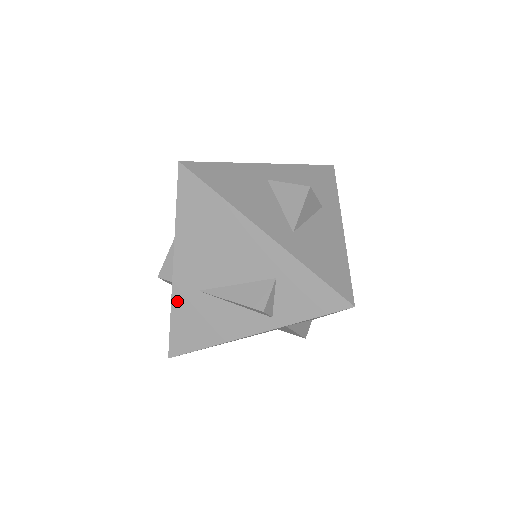
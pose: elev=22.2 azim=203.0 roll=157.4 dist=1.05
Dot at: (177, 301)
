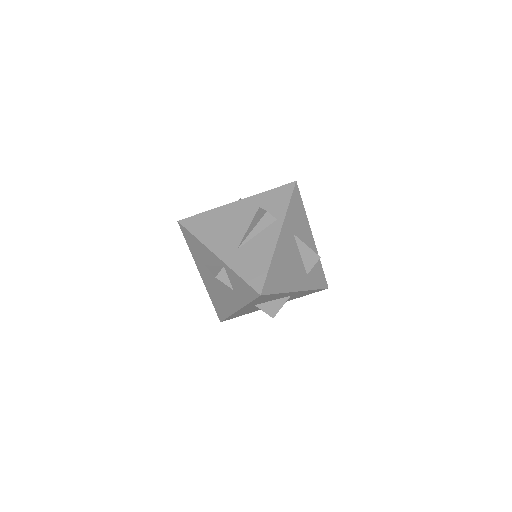
Dot at: (233, 265)
